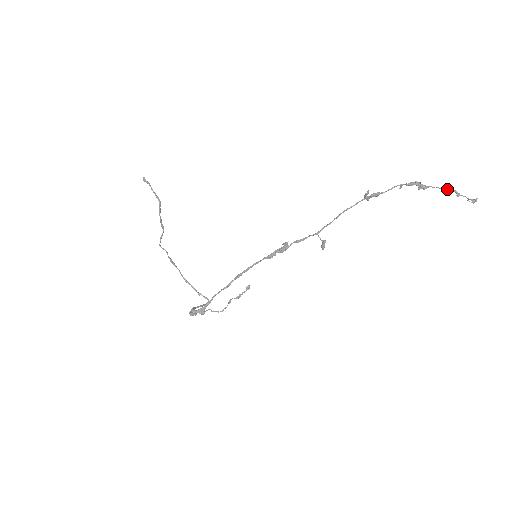
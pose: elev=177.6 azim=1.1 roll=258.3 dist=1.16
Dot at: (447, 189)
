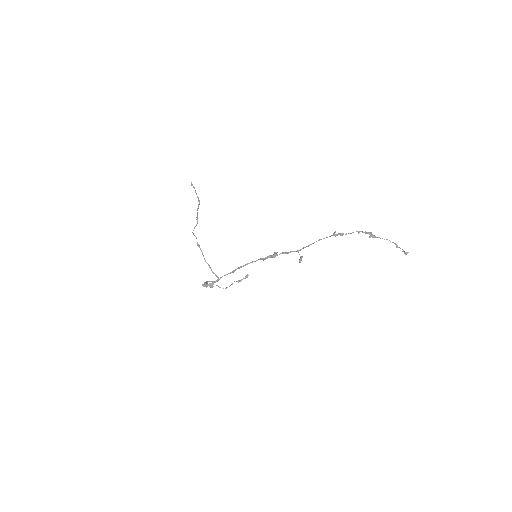
Dot at: (390, 241)
